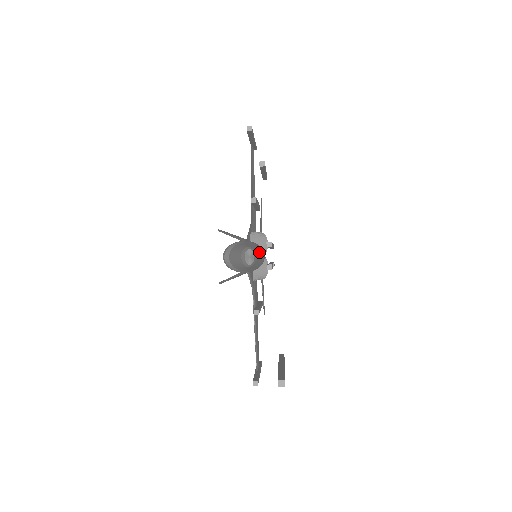
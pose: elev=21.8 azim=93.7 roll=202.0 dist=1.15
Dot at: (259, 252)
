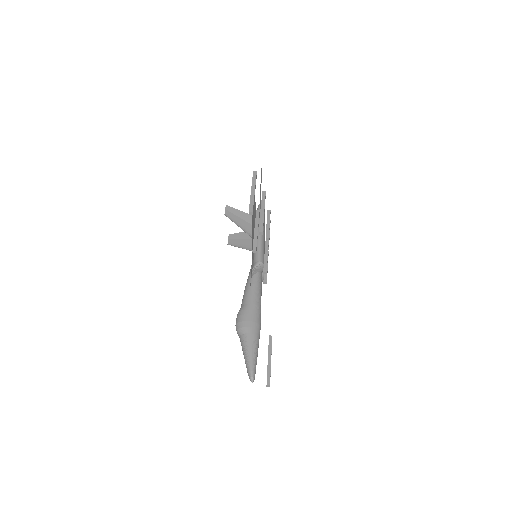
Dot at: (257, 351)
